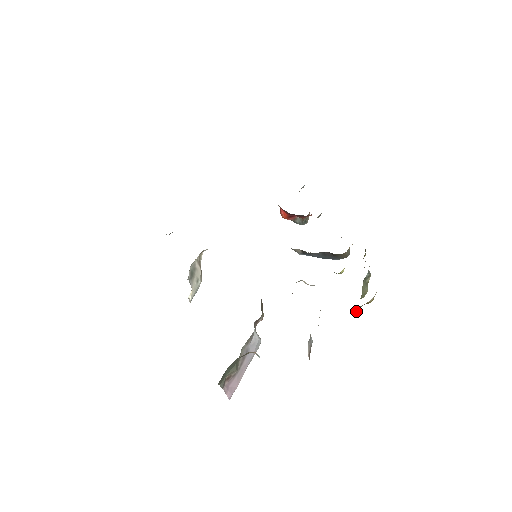
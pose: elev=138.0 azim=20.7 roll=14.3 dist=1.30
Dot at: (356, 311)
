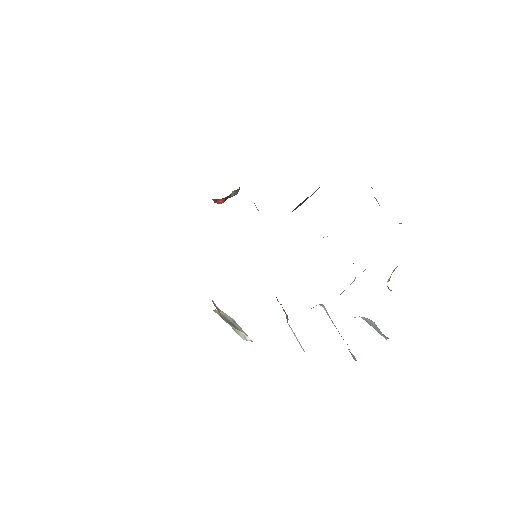
Dot at: (401, 223)
